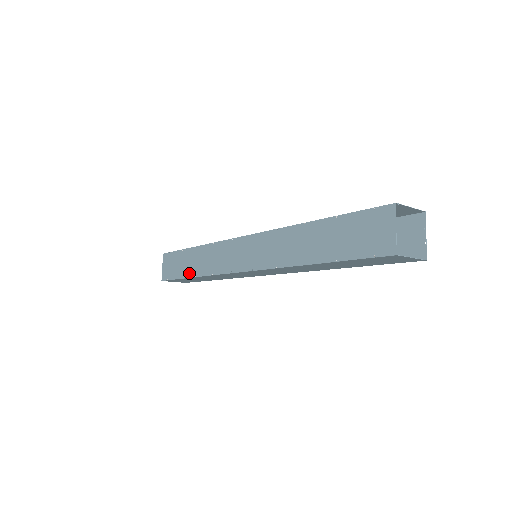
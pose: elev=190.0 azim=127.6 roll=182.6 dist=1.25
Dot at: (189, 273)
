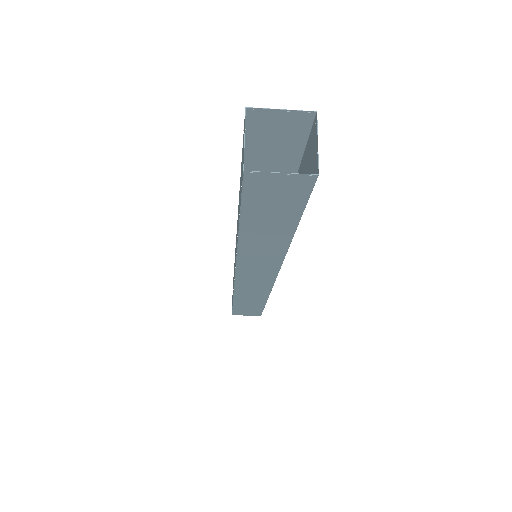
Dot at: occluded
